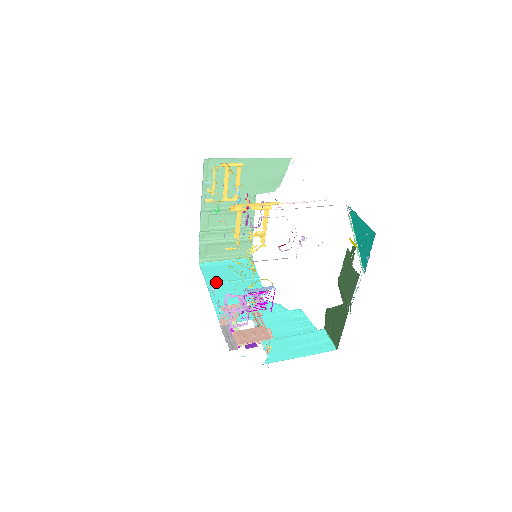
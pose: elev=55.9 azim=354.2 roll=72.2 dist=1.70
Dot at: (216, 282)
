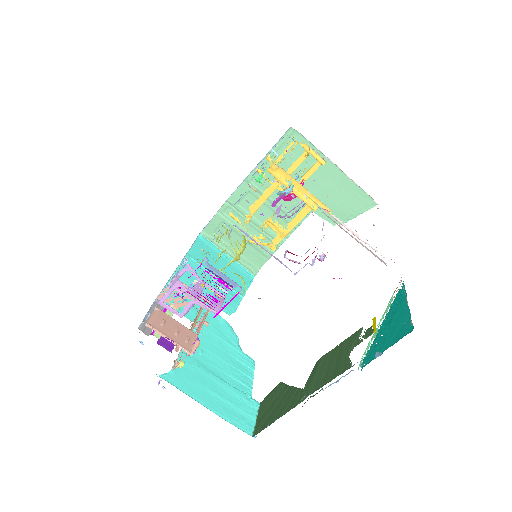
Dot at: (198, 261)
